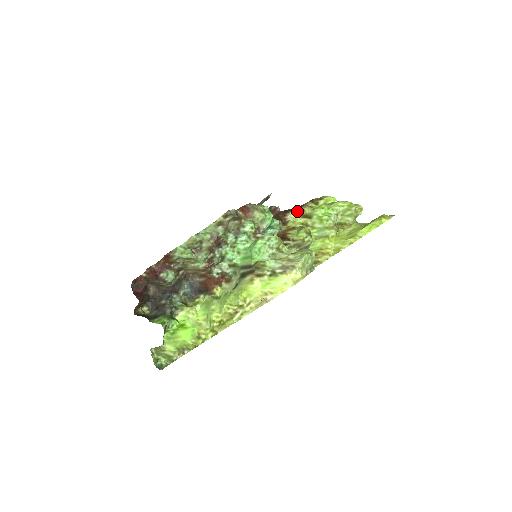
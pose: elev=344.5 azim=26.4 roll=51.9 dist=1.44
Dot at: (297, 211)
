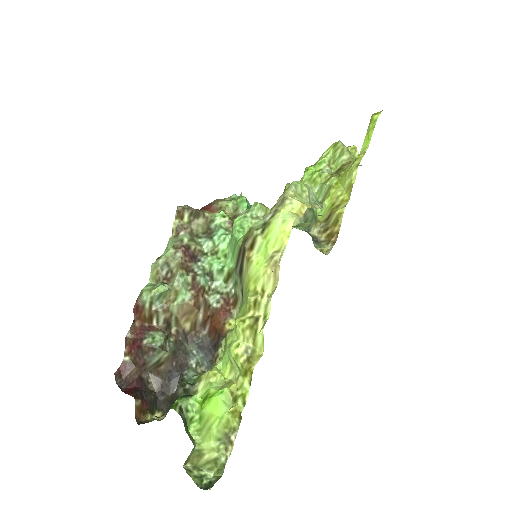
Dot at: occluded
